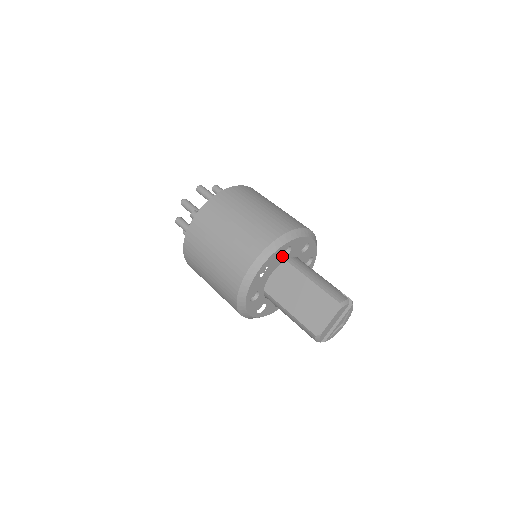
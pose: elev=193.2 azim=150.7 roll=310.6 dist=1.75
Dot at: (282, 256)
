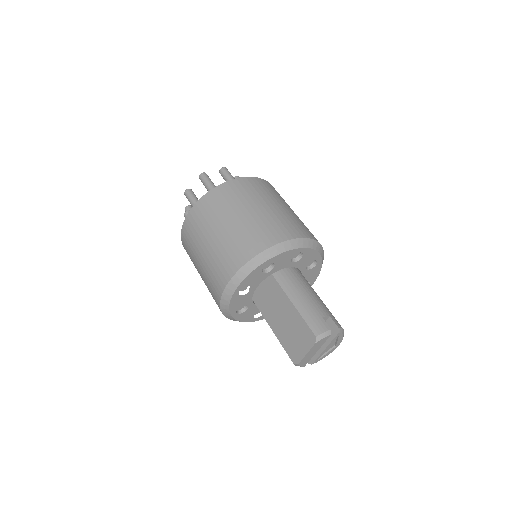
Dot at: (264, 273)
